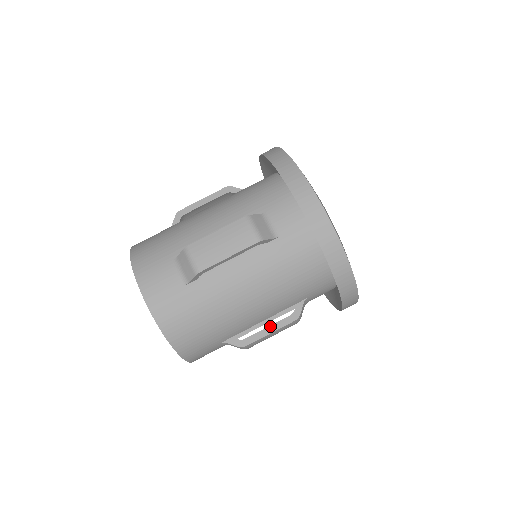
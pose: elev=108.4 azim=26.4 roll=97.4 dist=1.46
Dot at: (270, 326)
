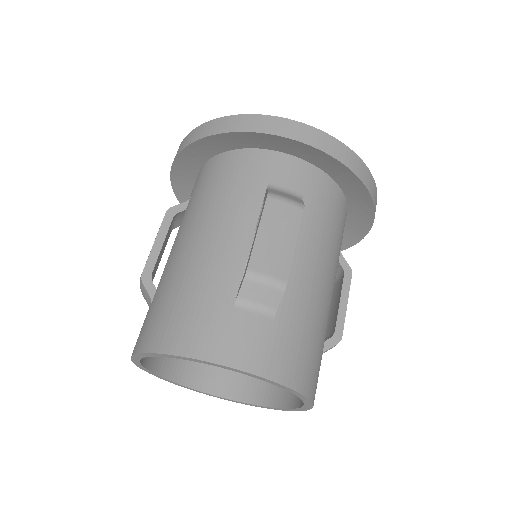
Dot at: (340, 299)
